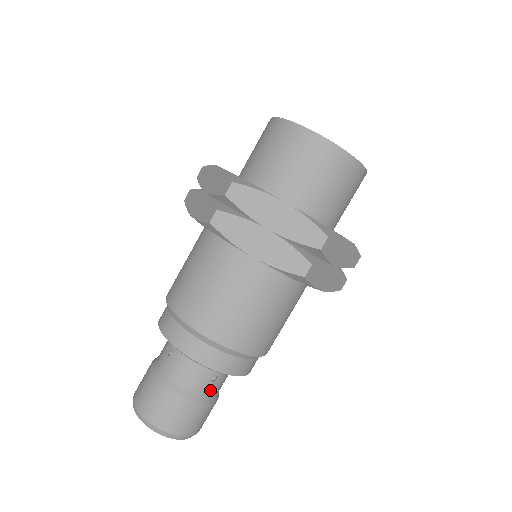
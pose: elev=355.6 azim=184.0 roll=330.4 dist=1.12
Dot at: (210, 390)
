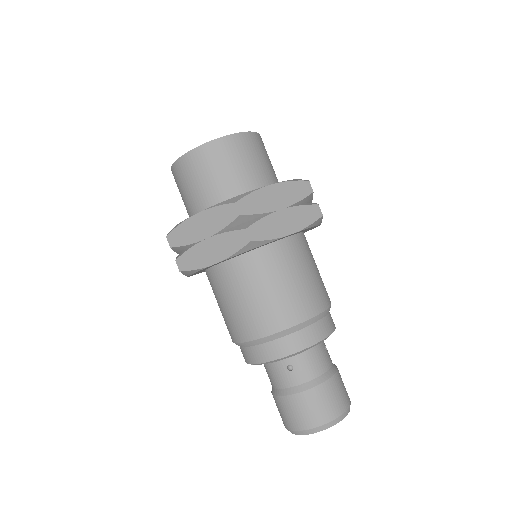
Dot at: (330, 359)
